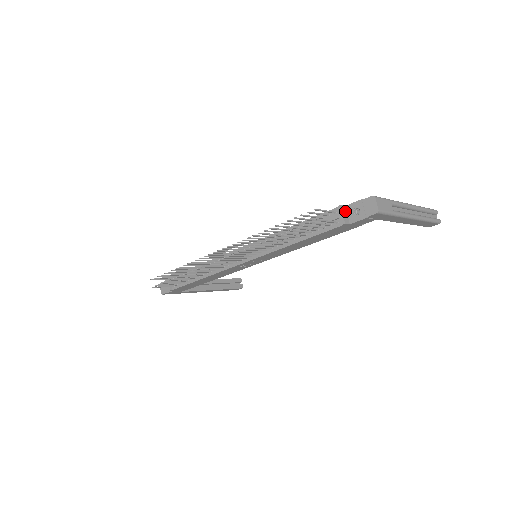
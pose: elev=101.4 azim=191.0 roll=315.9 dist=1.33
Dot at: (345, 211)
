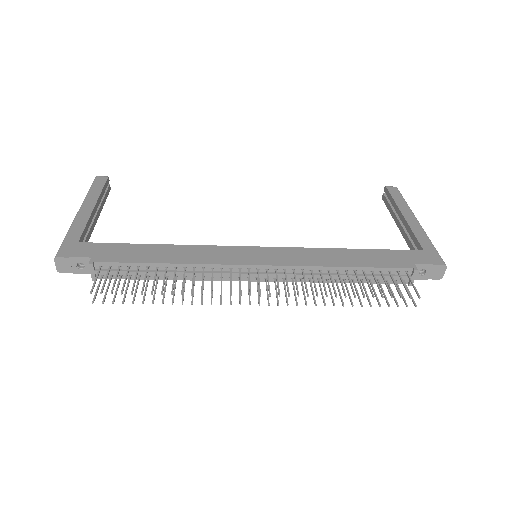
Dot at: (414, 271)
